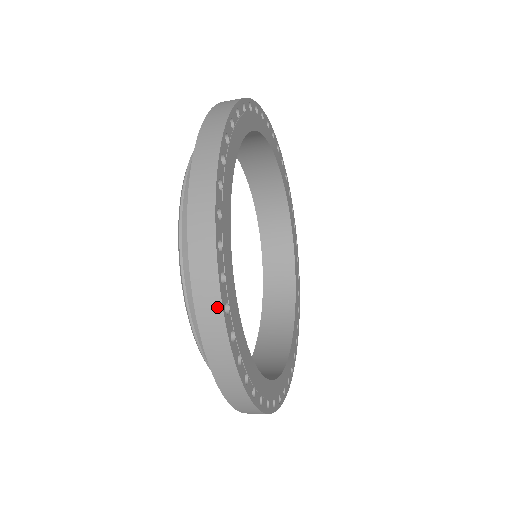
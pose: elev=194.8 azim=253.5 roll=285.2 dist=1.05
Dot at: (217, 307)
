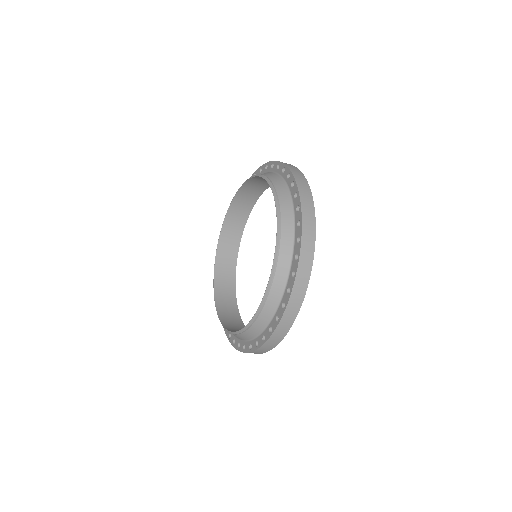
Dot at: (284, 334)
